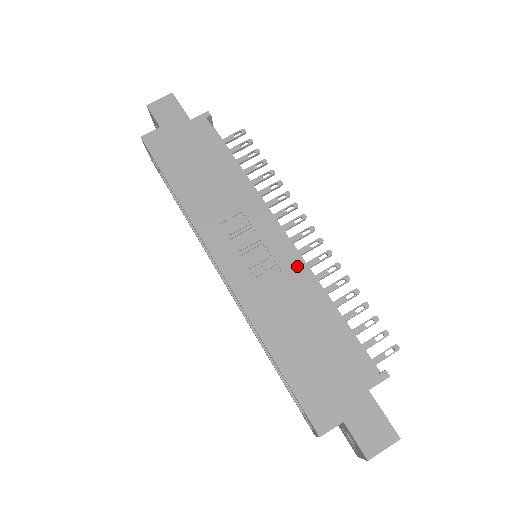
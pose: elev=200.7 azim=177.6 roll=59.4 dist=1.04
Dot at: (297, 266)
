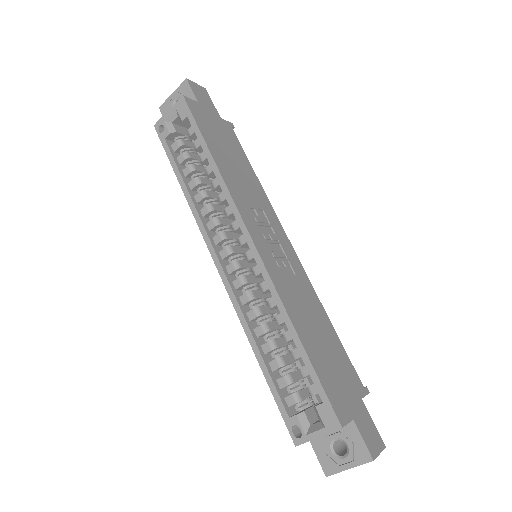
Dot at: (304, 276)
